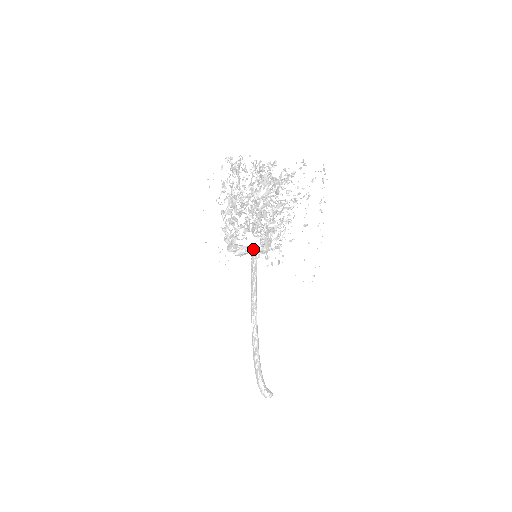
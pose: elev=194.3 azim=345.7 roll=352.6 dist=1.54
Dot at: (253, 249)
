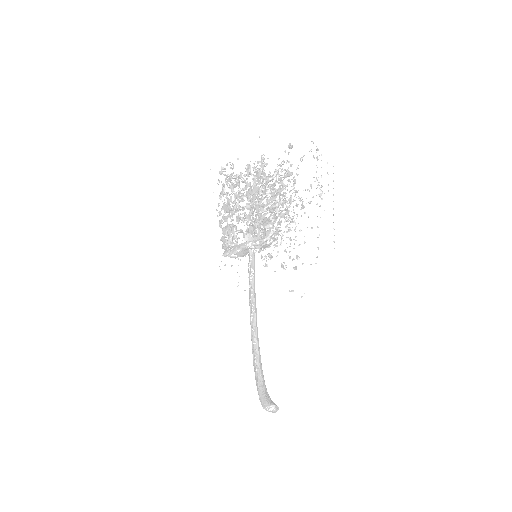
Dot at: (245, 244)
